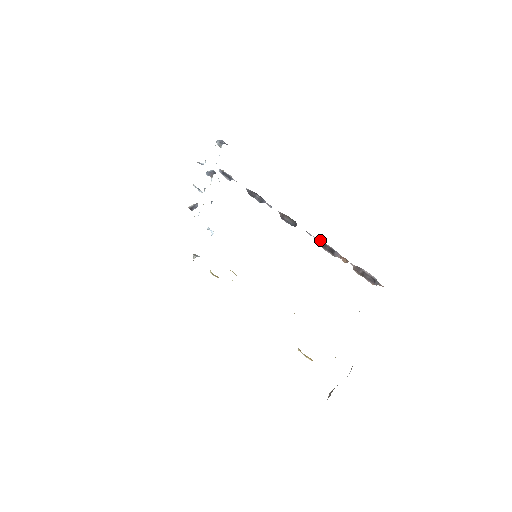
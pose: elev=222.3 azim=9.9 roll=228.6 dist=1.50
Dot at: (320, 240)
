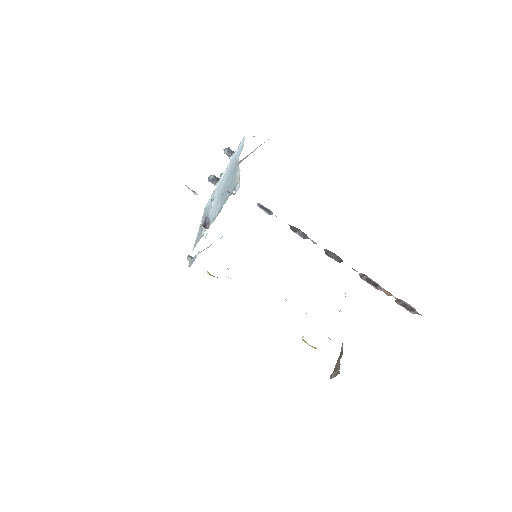
Dot at: (364, 275)
